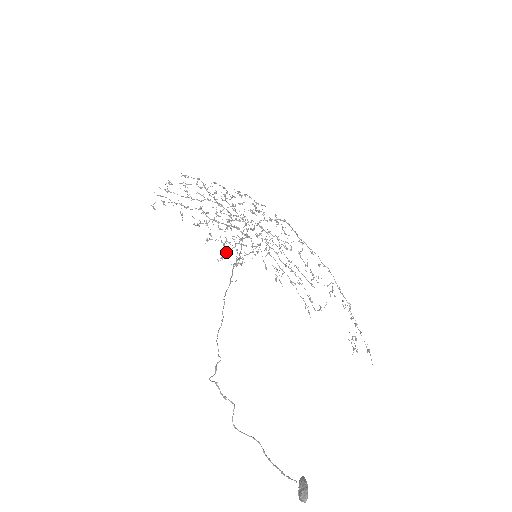
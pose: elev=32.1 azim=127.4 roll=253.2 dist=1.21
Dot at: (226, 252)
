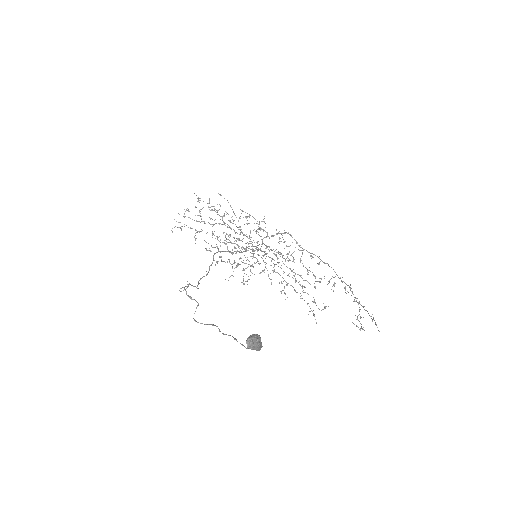
Dot at: occluded
